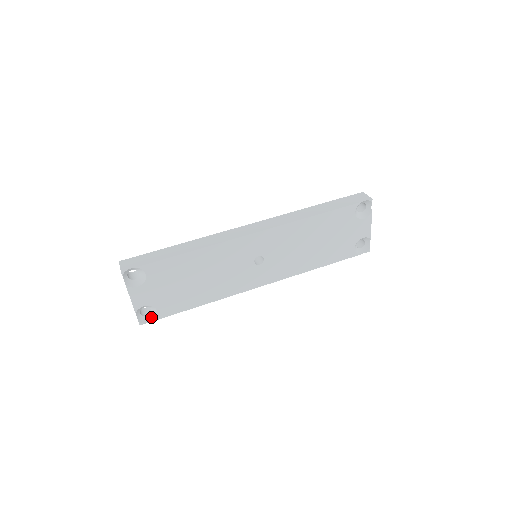
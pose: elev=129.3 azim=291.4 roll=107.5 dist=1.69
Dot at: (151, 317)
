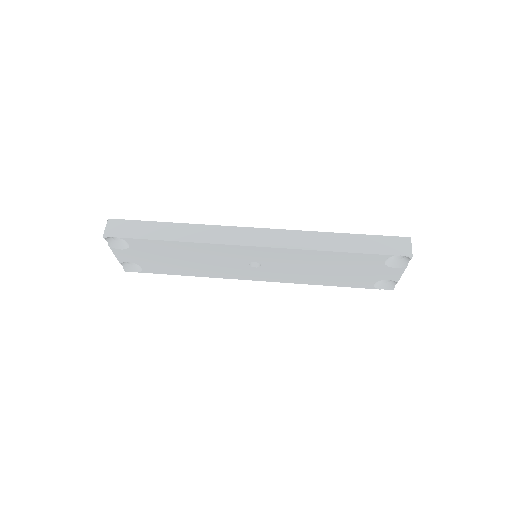
Dot at: (137, 268)
